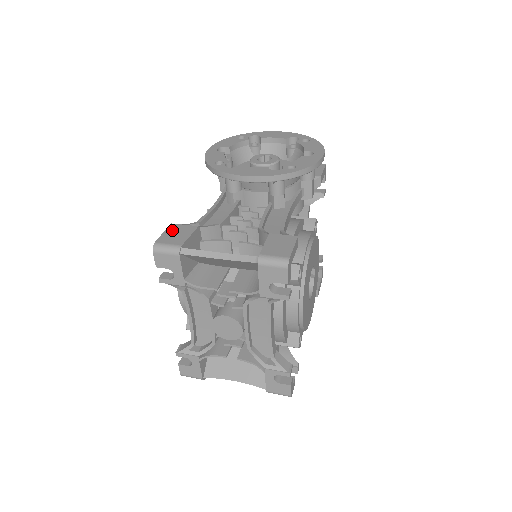
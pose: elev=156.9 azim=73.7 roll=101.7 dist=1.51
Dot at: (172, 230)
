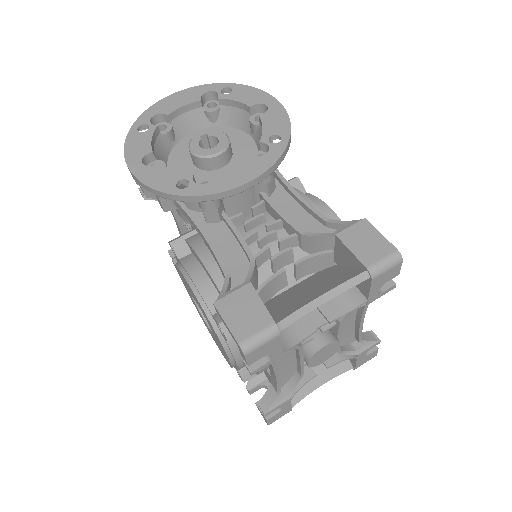
Dot at: (230, 311)
